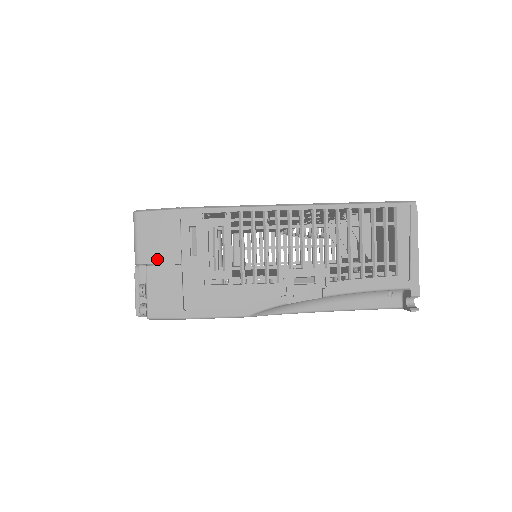
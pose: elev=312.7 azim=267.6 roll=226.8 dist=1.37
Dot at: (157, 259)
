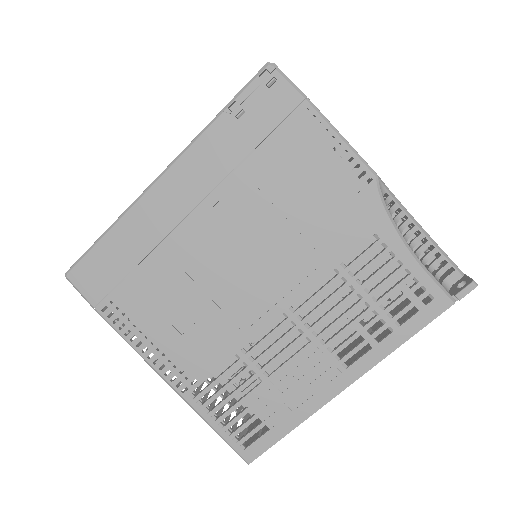
Dot at: occluded
